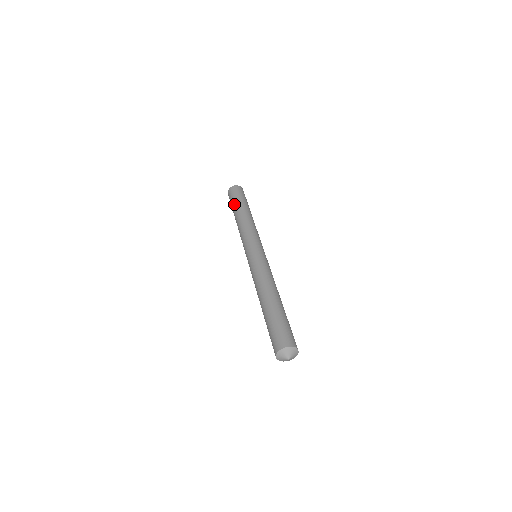
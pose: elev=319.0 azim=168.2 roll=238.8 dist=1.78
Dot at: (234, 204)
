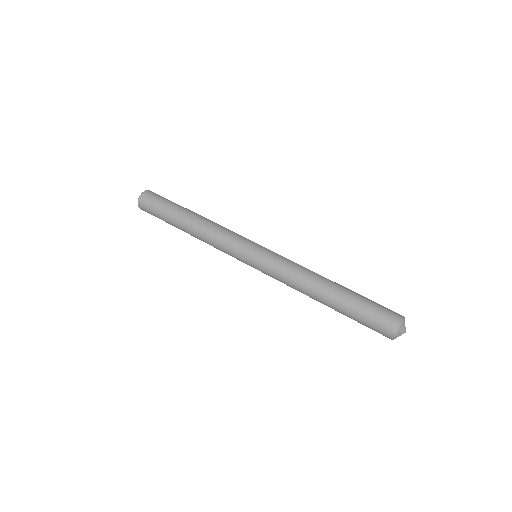
Dot at: (167, 218)
